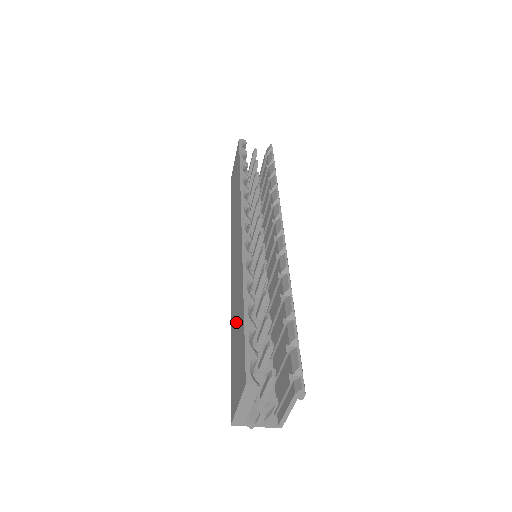
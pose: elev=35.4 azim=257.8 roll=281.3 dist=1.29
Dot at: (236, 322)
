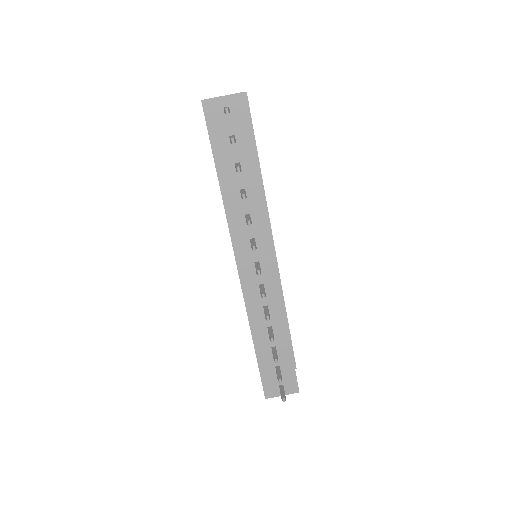
Dot at: occluded
